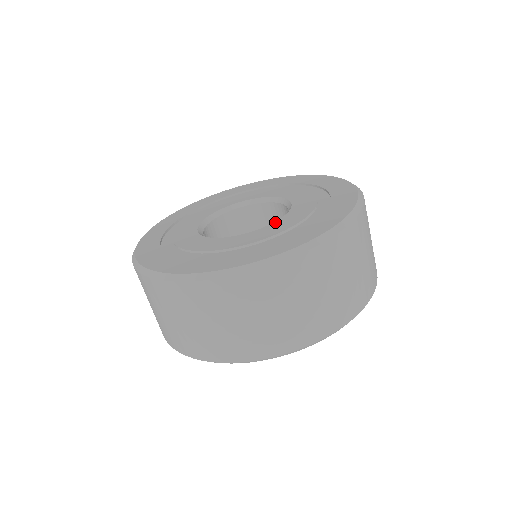
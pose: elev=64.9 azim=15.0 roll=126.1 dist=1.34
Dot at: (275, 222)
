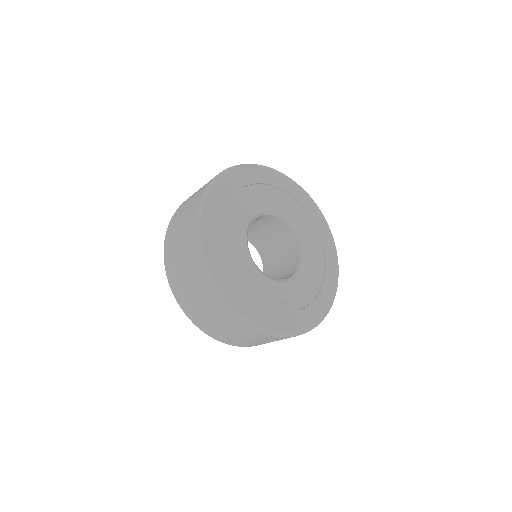
Dot at: (306, 250)
